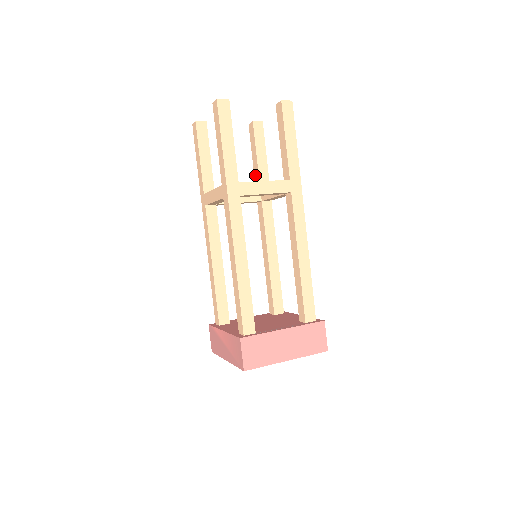
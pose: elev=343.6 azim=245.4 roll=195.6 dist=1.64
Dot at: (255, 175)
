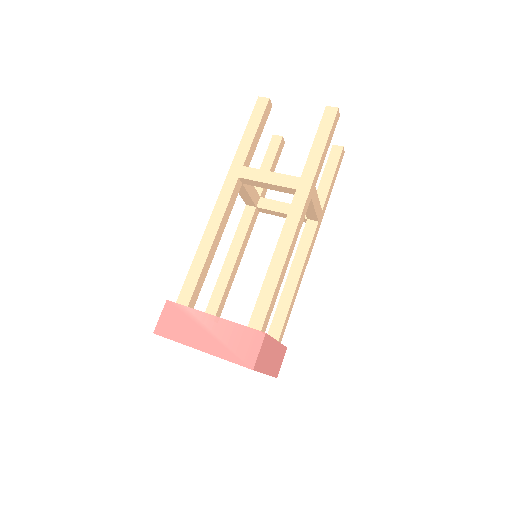
Dot at: occluded
